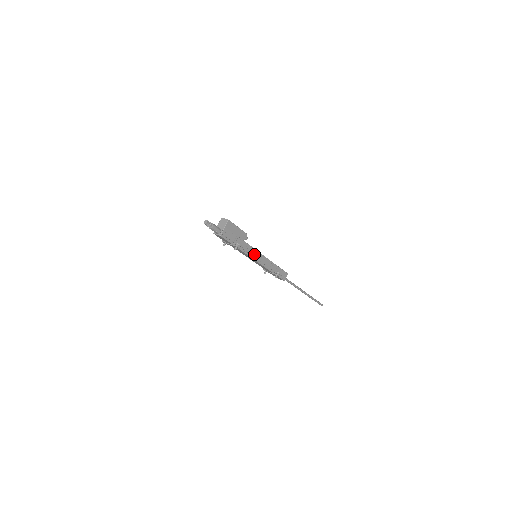
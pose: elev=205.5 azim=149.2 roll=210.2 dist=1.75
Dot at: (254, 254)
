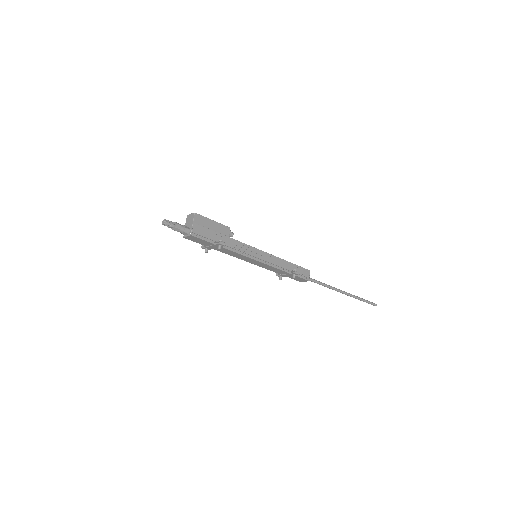
Dot at: (251, 252)
